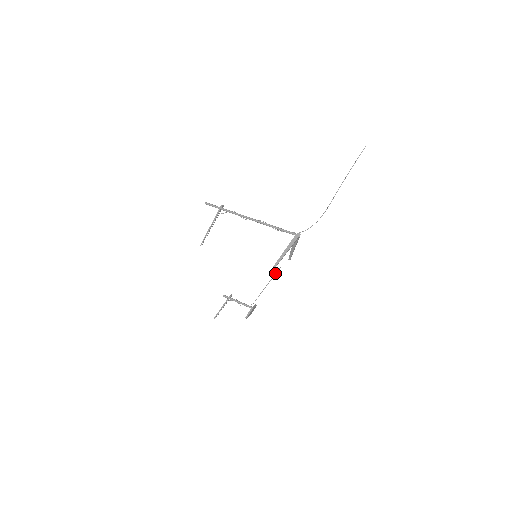
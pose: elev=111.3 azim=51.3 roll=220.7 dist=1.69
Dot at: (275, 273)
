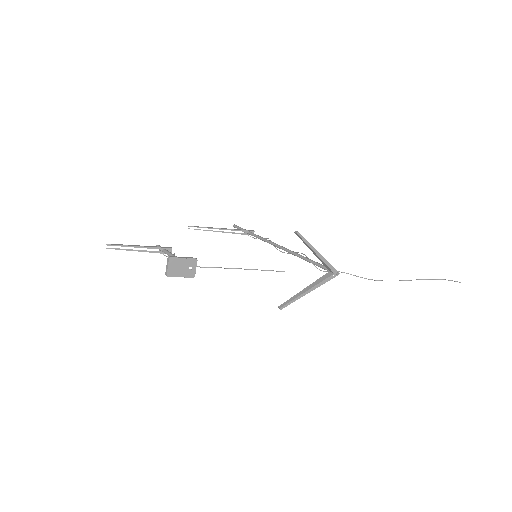
Dot at: (270, 270)
